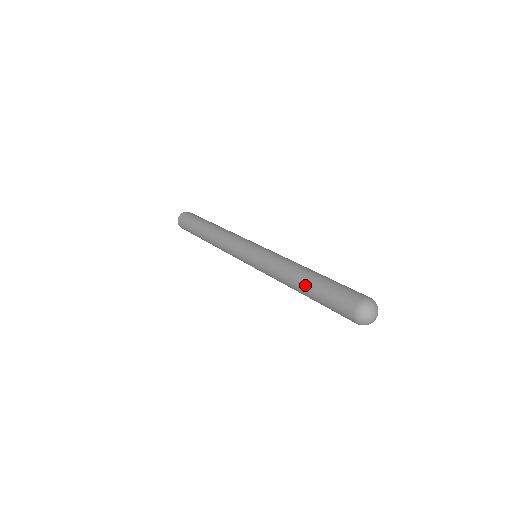
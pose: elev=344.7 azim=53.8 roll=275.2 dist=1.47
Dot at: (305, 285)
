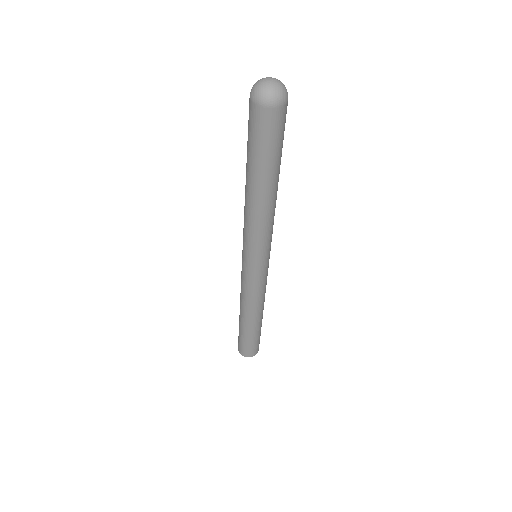
Dot at: (246, 170)
